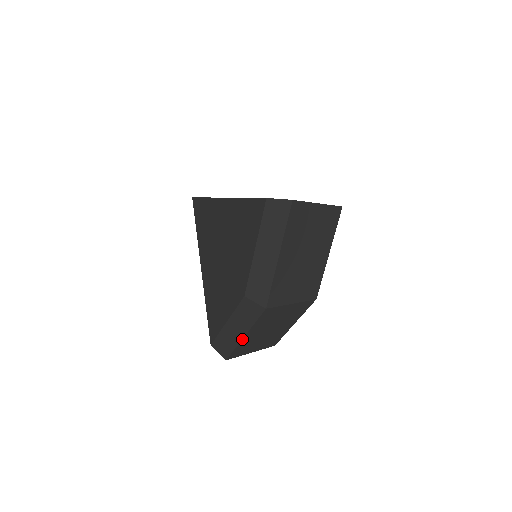
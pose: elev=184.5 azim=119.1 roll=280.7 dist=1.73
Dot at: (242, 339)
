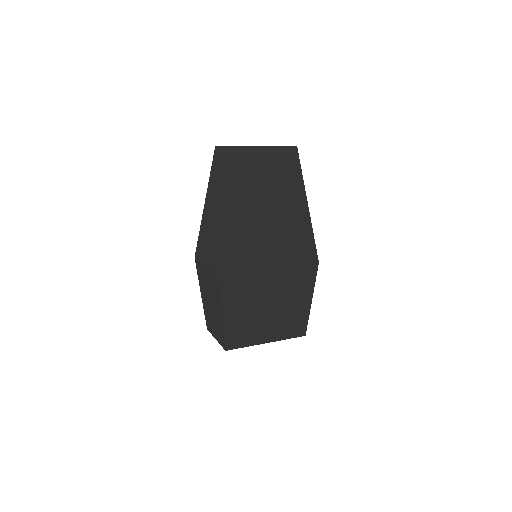
Dot at: occluded
